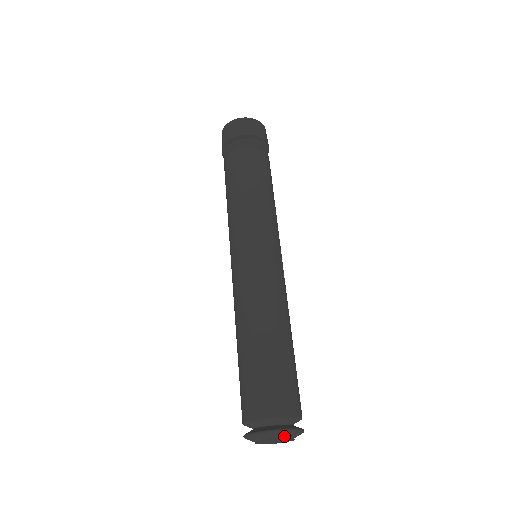
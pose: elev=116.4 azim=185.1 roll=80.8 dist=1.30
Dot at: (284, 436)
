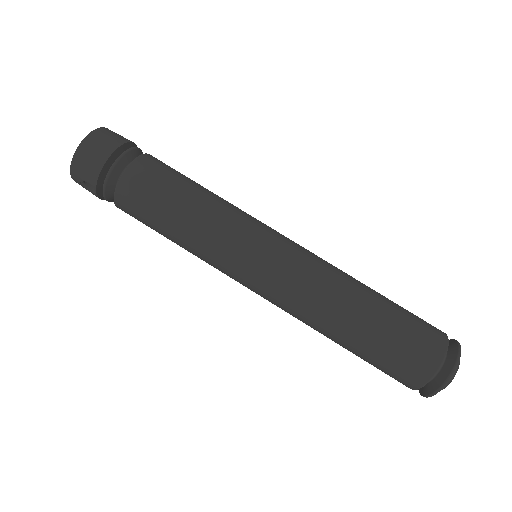
Dot at: occluded
